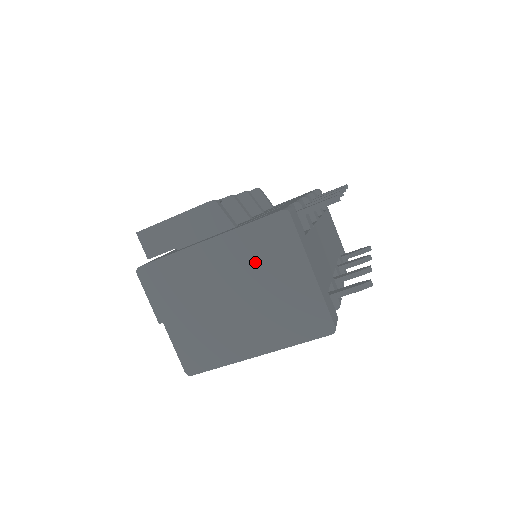
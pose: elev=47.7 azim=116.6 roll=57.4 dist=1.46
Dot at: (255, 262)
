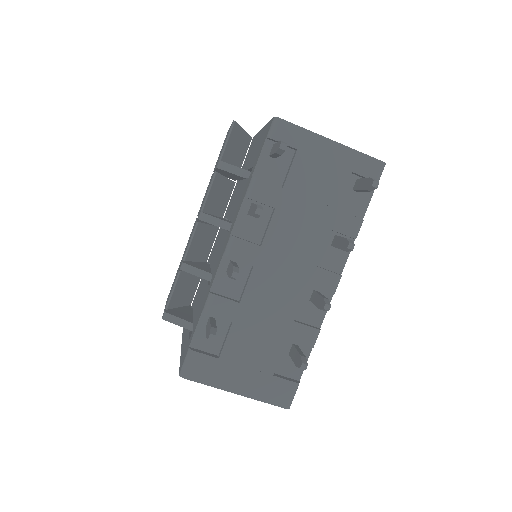
Dot at: occluded
